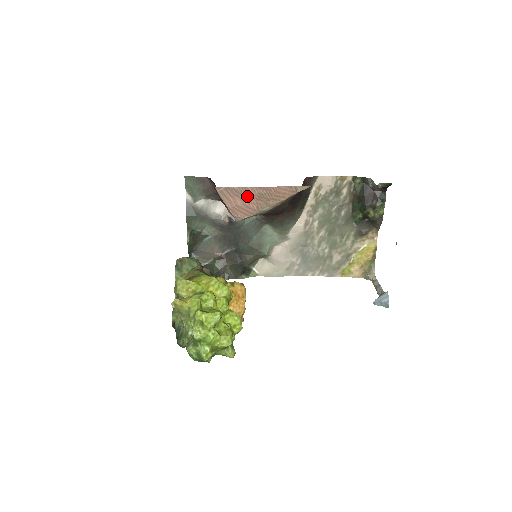
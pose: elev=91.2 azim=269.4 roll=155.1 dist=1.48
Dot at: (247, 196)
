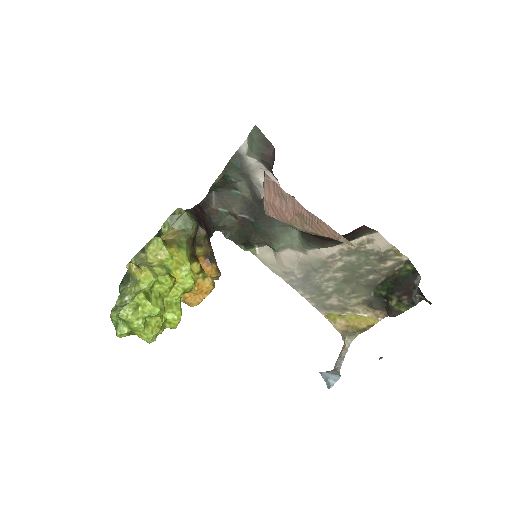
Dot at: (289, 205)
